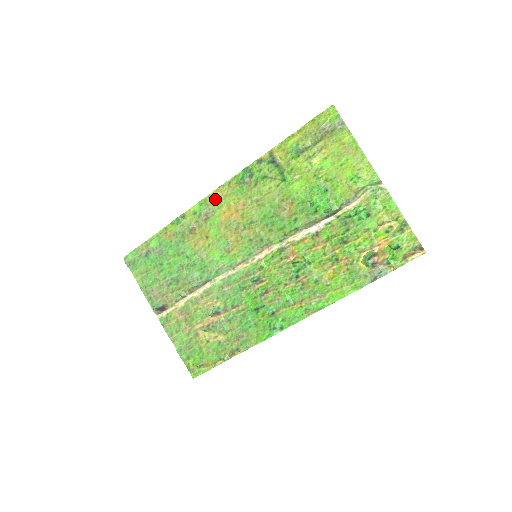
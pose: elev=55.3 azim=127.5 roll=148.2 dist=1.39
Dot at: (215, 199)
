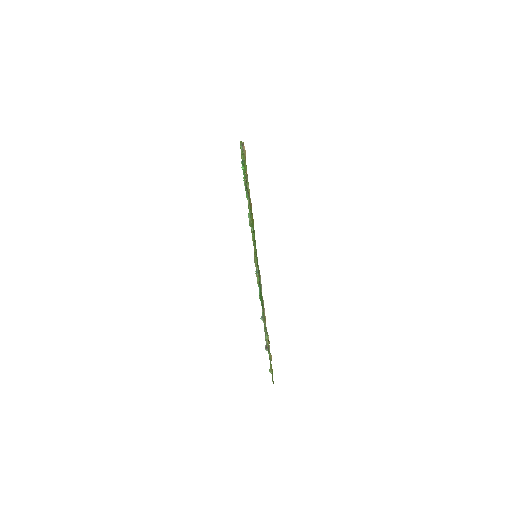
Dot at: occluded
